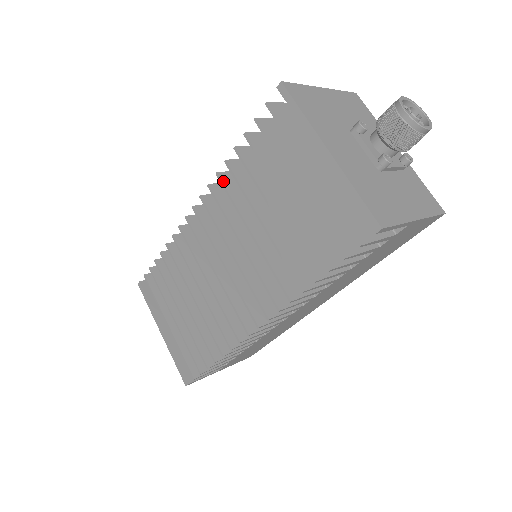
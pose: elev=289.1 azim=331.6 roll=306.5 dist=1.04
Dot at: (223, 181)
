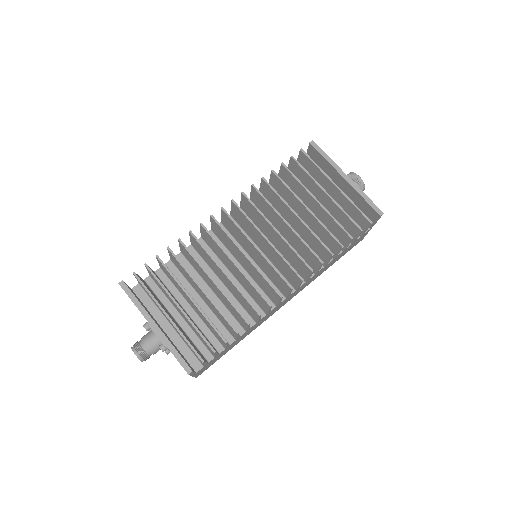
Dot at: (258, 190)
